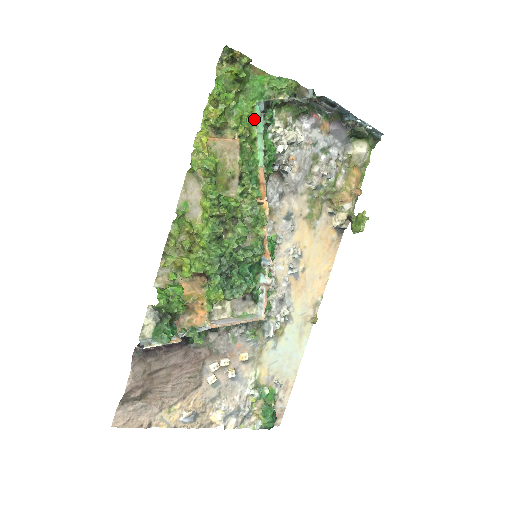
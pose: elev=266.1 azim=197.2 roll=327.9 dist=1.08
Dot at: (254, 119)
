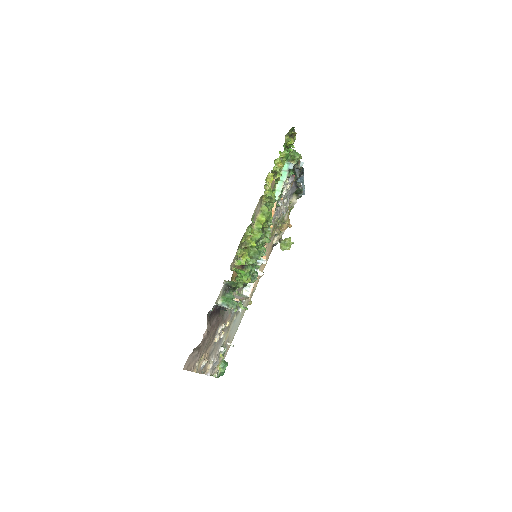
Dot at: (281, 171)
